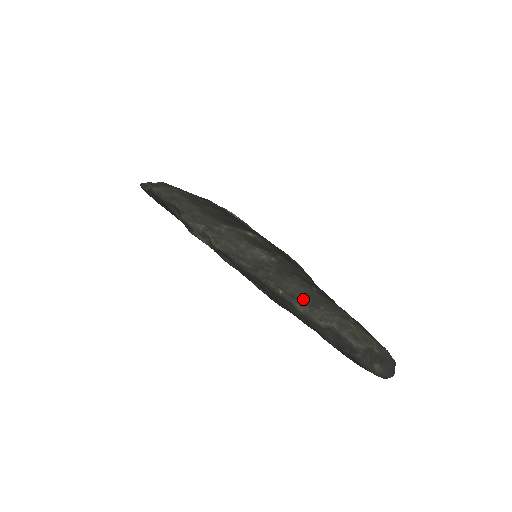
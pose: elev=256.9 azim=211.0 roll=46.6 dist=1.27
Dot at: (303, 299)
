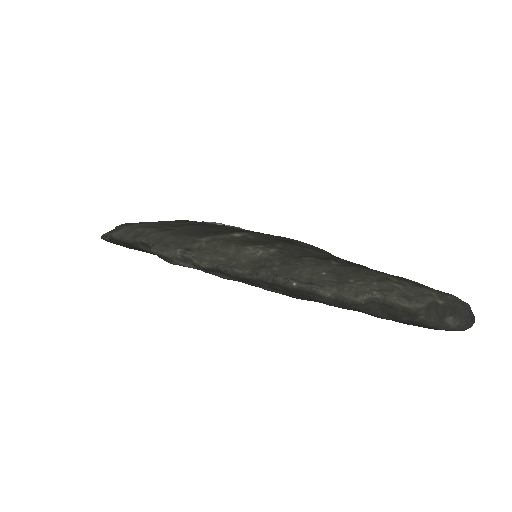
Dot at: (325, 281)
